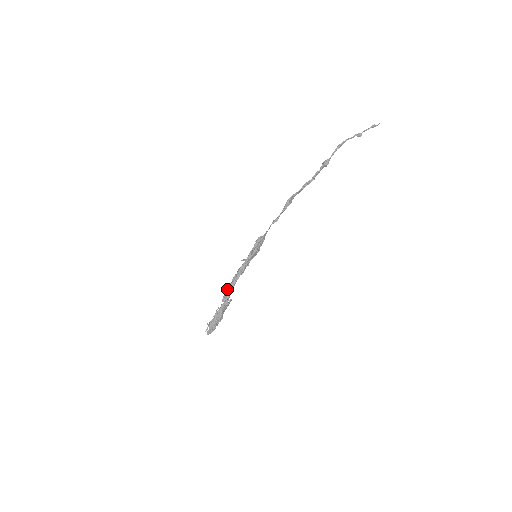
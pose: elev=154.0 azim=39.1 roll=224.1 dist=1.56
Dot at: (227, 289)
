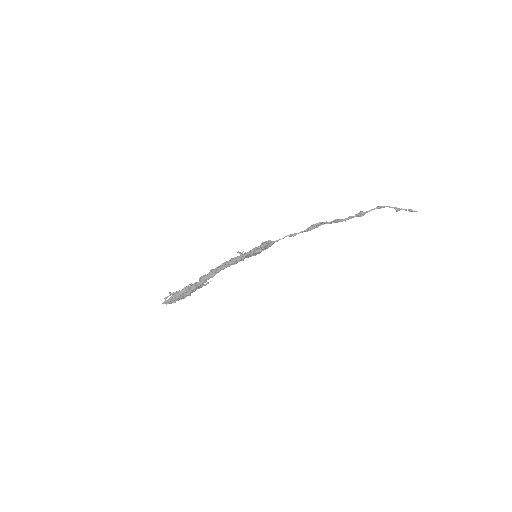
Dot at: (211, 270)
